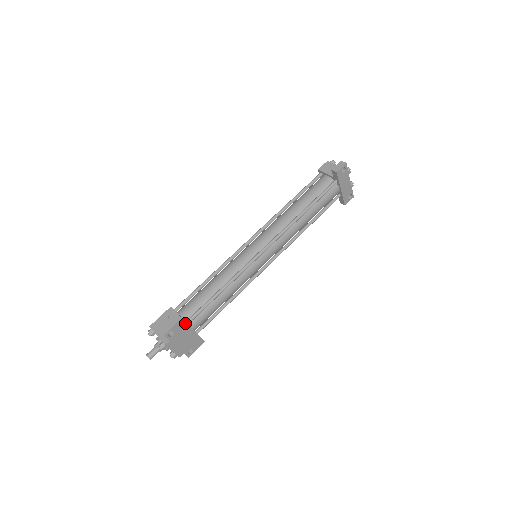
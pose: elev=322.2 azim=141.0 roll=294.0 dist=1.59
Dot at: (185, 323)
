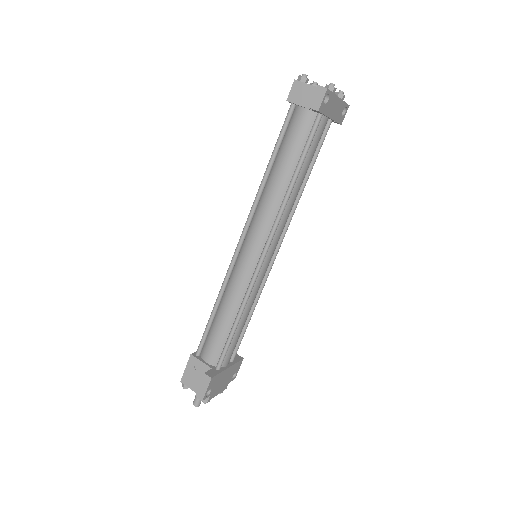
Dot at: (216, 375)
